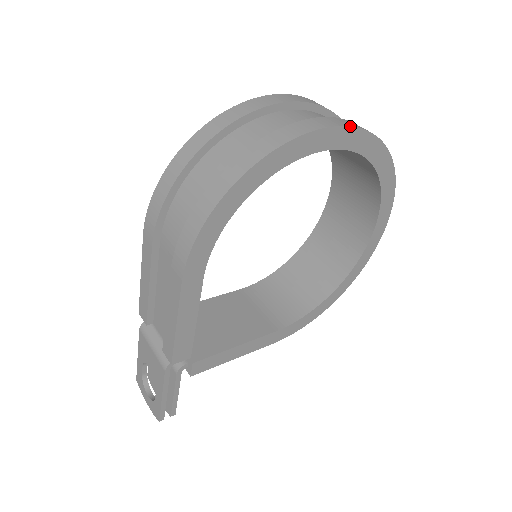
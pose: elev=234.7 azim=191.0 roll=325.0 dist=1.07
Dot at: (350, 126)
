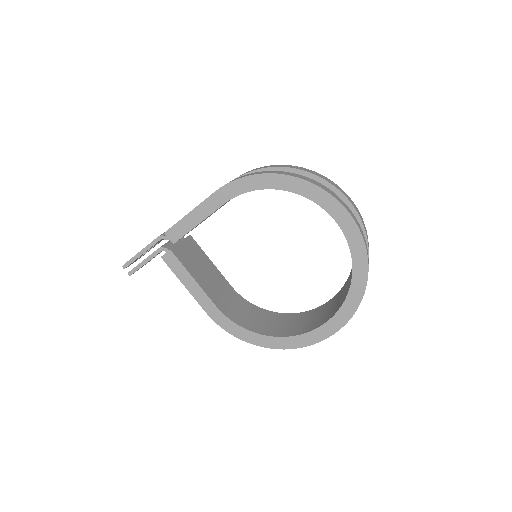
Dot at: (356, 223)
